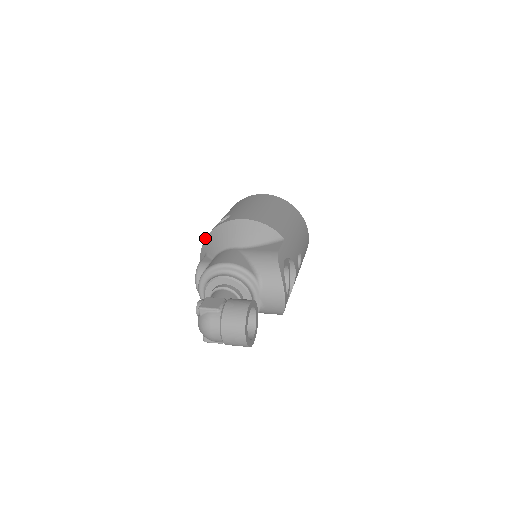
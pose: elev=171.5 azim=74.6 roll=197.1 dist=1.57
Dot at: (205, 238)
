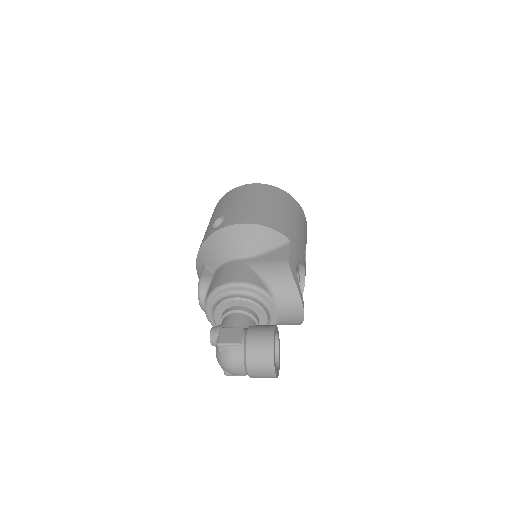
Dot at: (200, 247)
